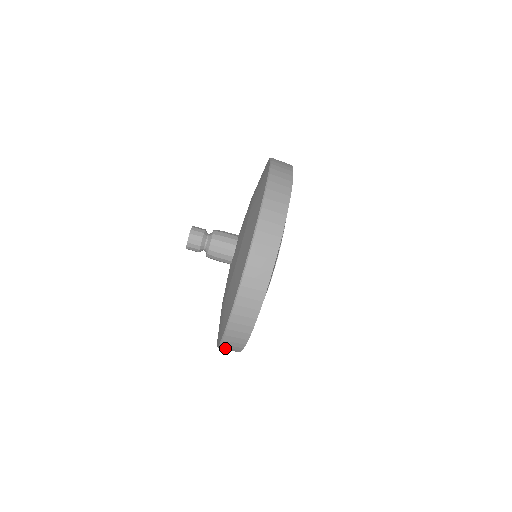
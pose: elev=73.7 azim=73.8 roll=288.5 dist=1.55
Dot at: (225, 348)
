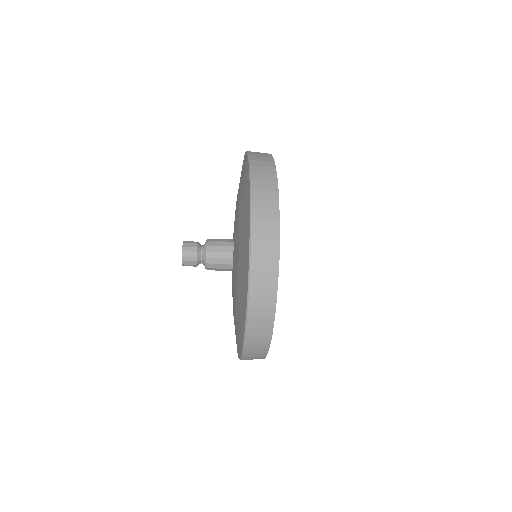
Dot at: occluded
